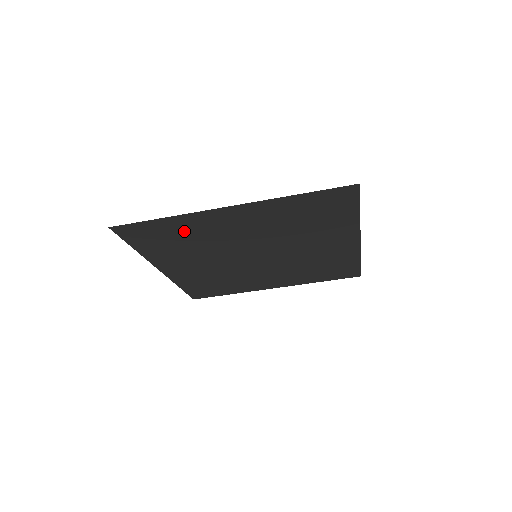
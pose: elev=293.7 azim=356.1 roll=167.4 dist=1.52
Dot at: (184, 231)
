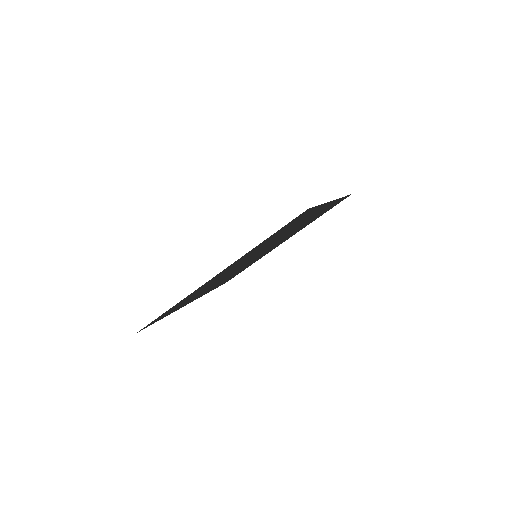
Dot at: (190, 296)
